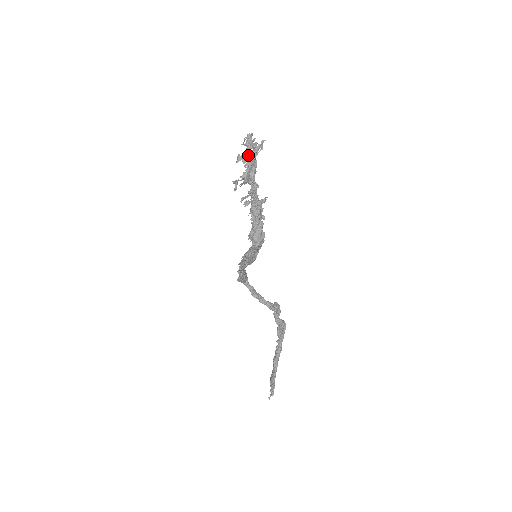
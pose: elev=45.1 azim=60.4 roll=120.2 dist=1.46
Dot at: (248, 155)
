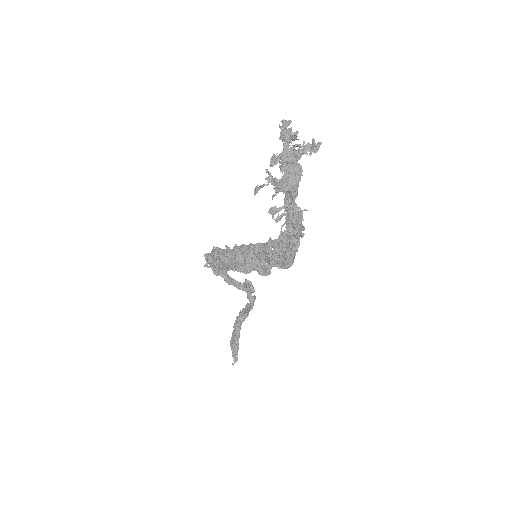
Dot at: (288, 156)
